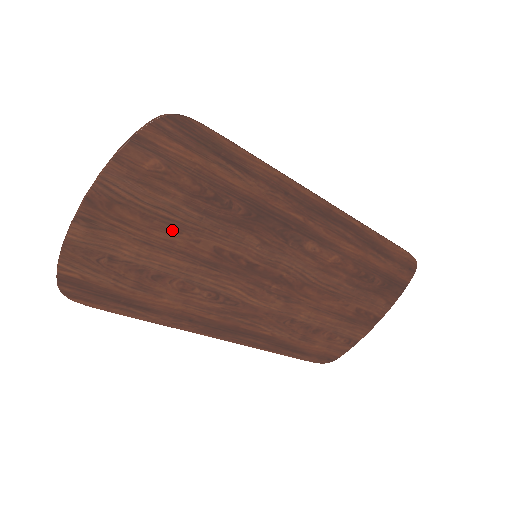
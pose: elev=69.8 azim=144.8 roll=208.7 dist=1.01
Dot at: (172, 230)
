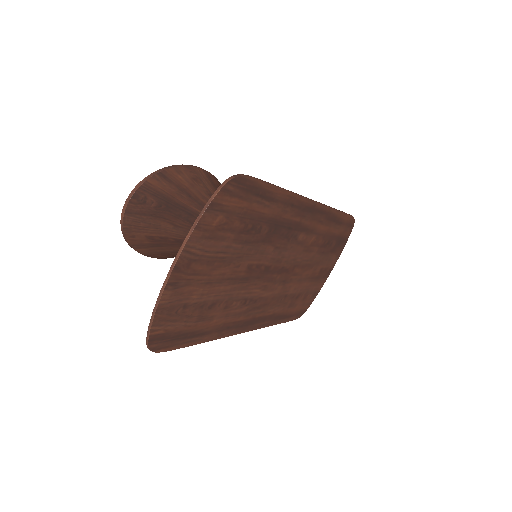
Dot at: (224, 265)
